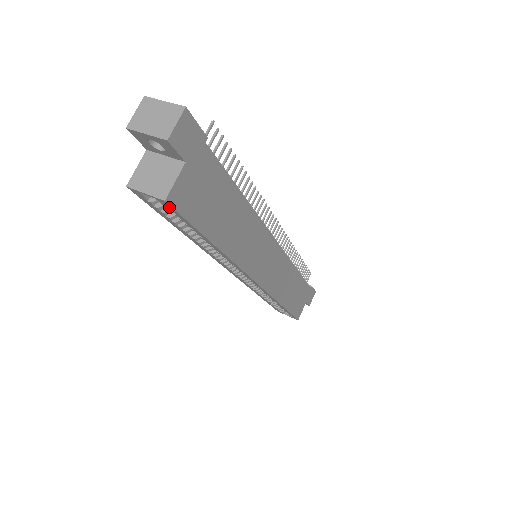
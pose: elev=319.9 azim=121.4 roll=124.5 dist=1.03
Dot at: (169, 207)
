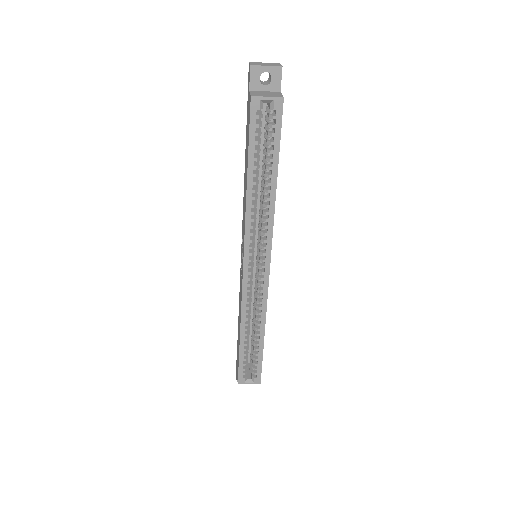
Dot at: (279, 110)
